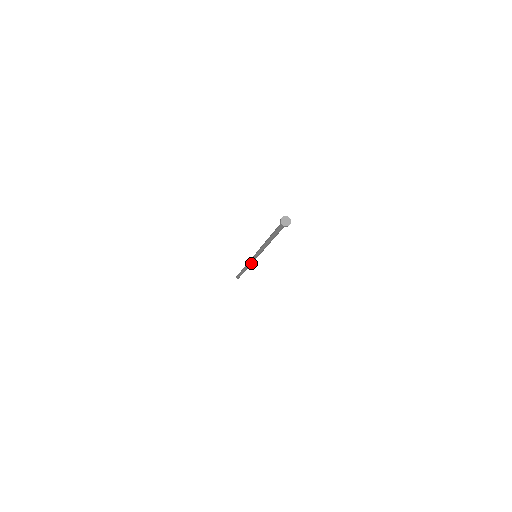
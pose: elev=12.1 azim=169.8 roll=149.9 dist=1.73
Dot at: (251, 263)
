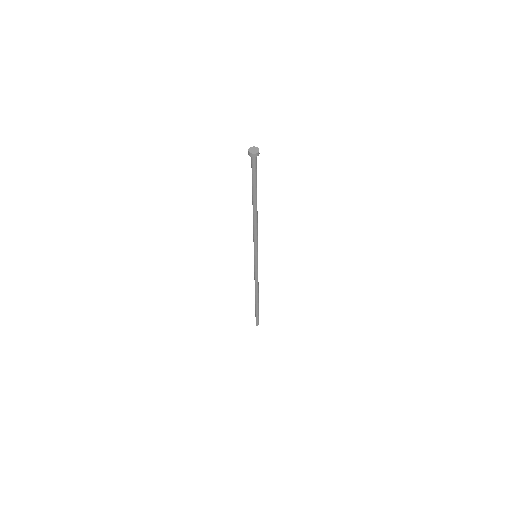
Dot at: (256, 275)
